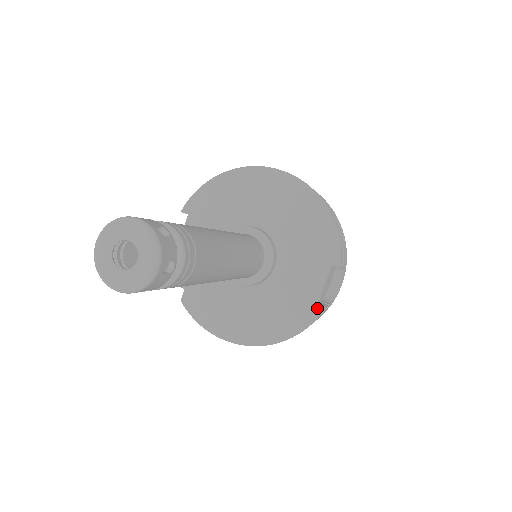
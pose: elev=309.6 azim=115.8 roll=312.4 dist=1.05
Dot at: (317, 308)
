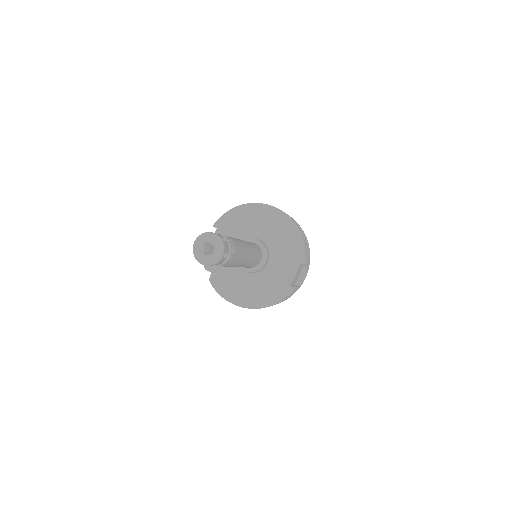
Dot at: (290, 288)
